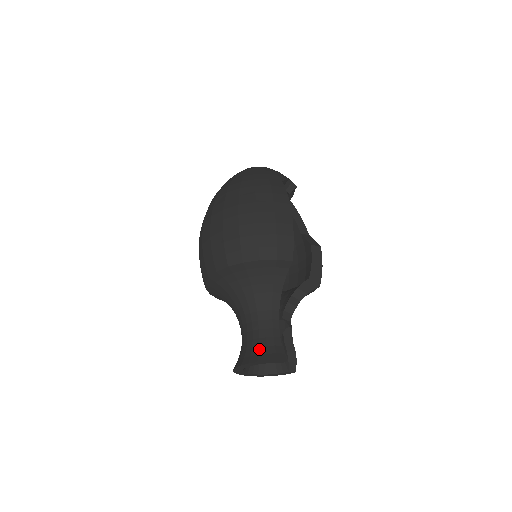
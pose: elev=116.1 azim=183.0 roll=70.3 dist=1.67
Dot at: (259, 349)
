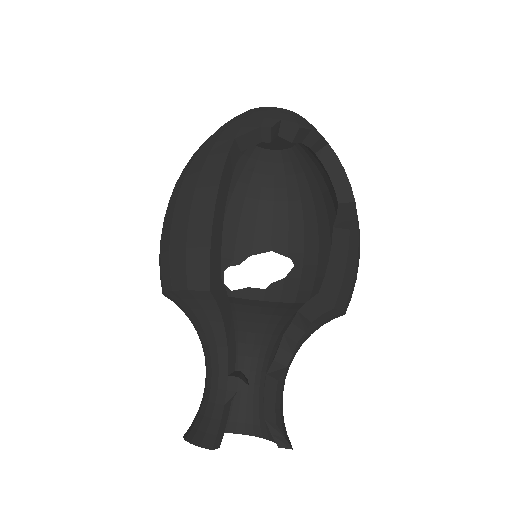
Dot at: (197, 418)
